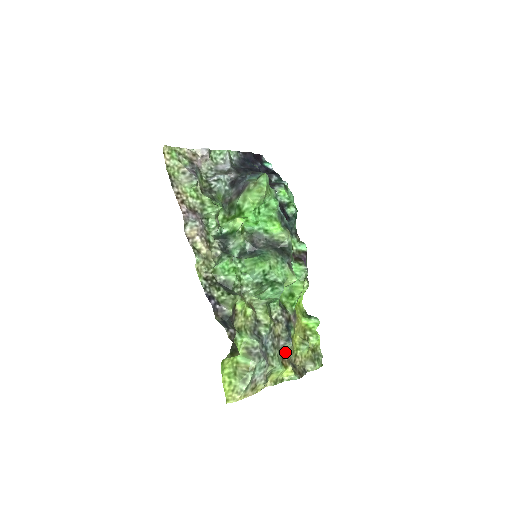
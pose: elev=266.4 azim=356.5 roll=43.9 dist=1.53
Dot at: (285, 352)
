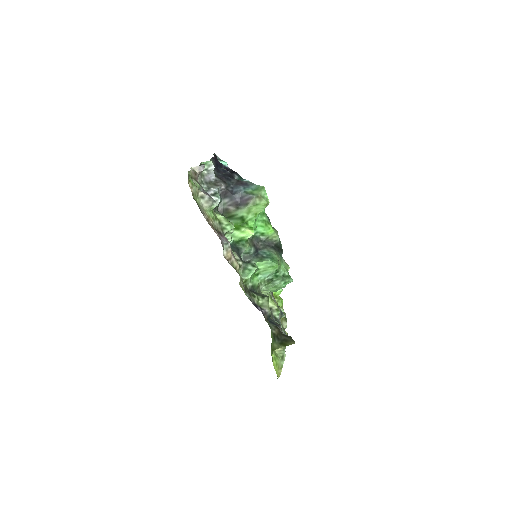
Dot at: occluded
